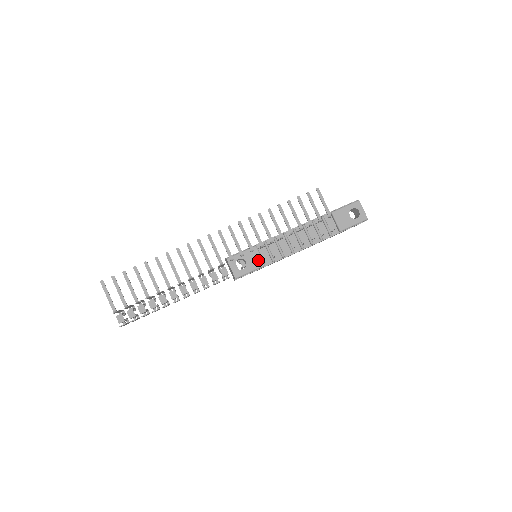
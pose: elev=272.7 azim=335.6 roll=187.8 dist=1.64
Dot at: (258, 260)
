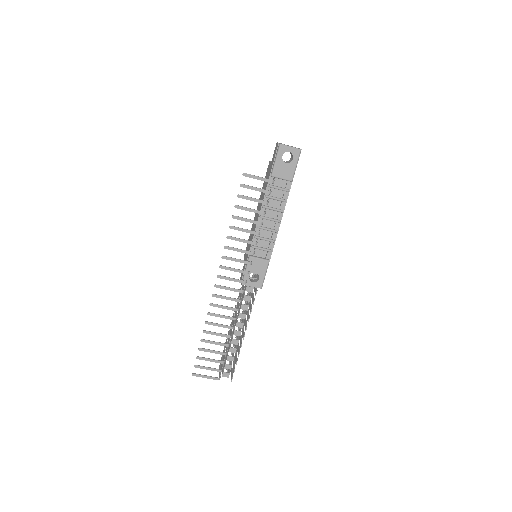
Dot at: (261, 263)
